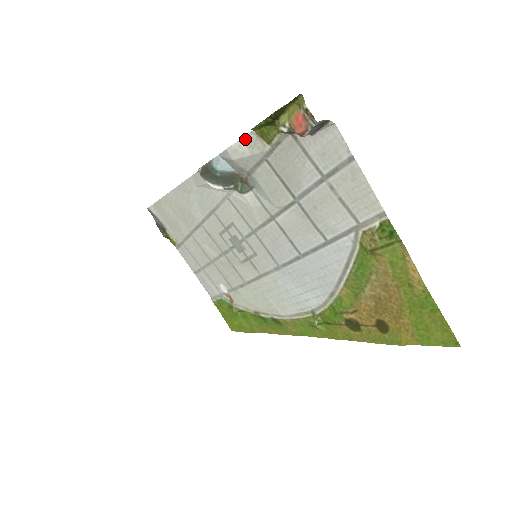
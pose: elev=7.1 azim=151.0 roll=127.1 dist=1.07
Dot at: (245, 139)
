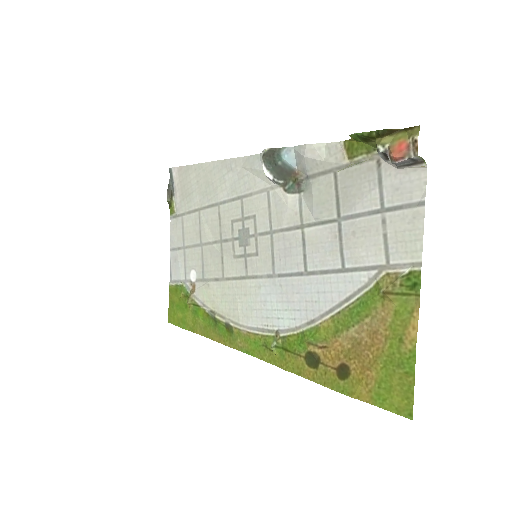
Dot at: (329, 145)
